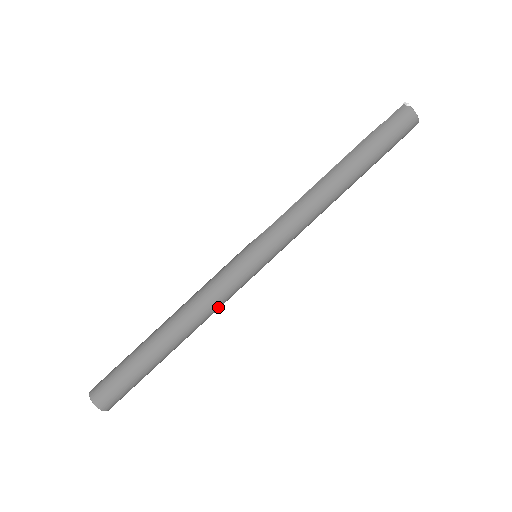
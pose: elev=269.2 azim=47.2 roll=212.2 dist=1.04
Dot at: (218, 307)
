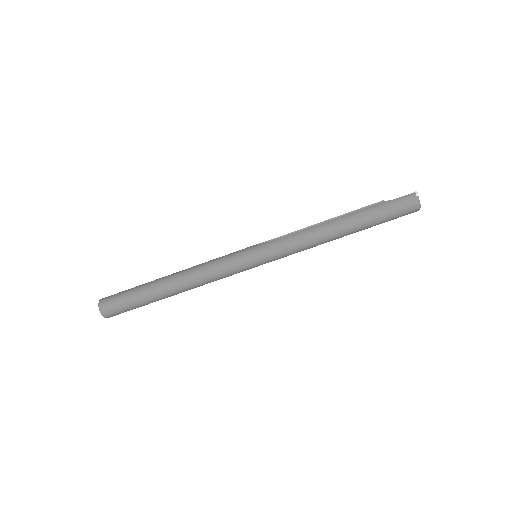
Dot at: (213, 281)
